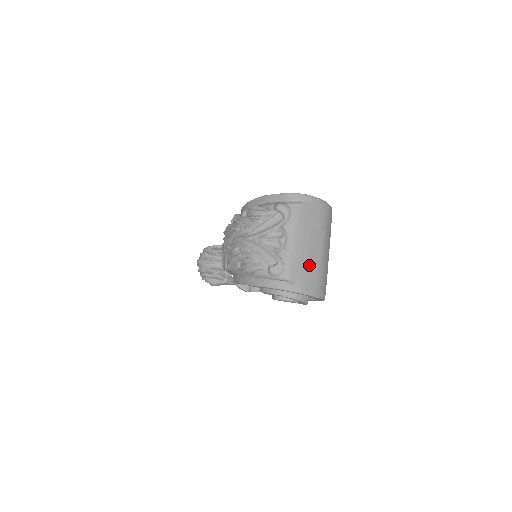
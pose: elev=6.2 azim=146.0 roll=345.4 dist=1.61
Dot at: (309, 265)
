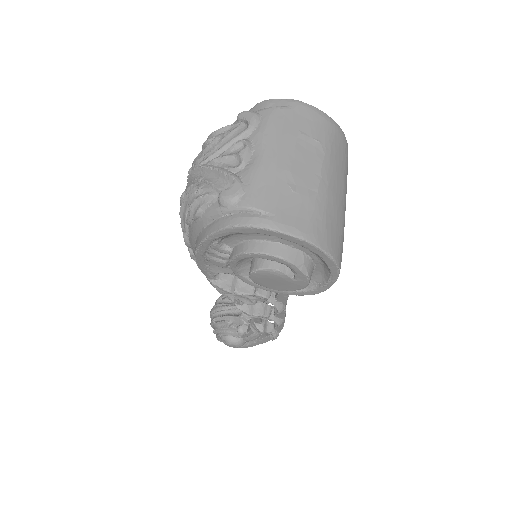
Dot at: (292, 189)
